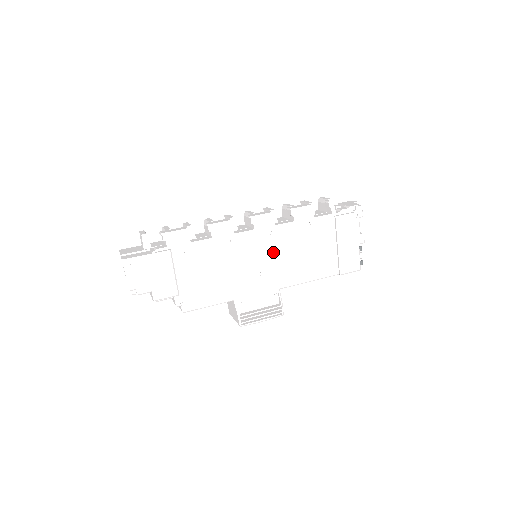
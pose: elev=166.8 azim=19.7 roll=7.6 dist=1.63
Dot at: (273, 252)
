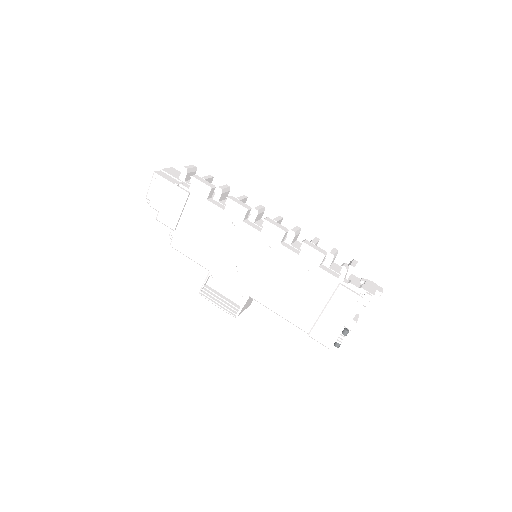
Dot at: (264, 263)
